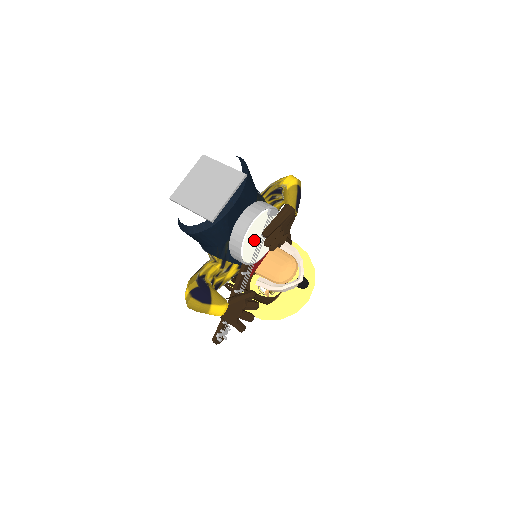
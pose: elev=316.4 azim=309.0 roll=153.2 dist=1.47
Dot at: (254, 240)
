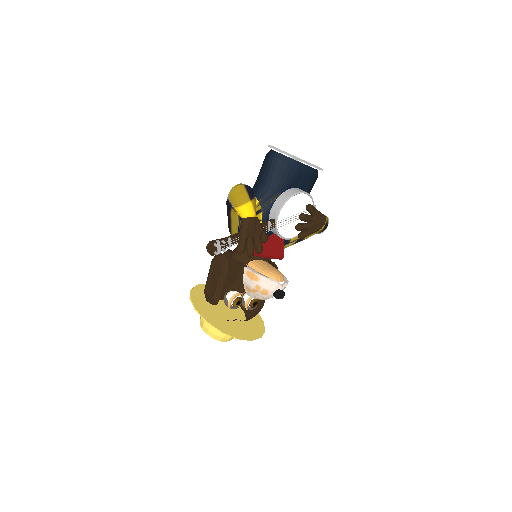
Dot at: (294, 209)
